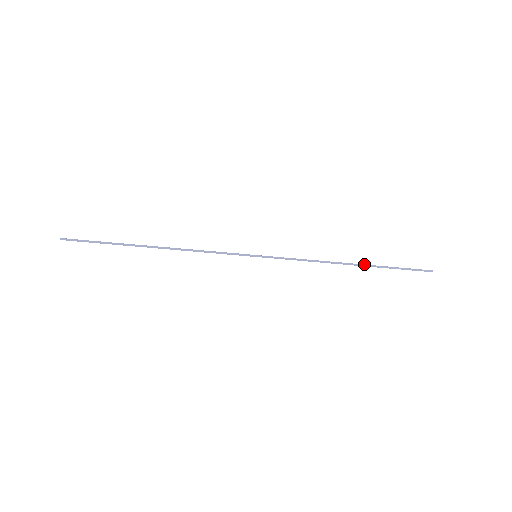
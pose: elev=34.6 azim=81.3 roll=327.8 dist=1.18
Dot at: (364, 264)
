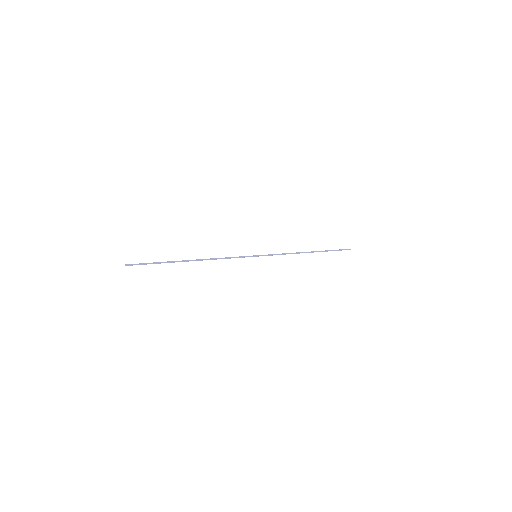
Dot at: (316, 251)
